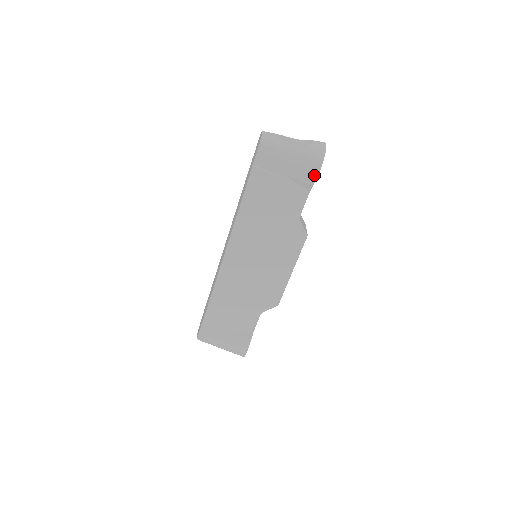
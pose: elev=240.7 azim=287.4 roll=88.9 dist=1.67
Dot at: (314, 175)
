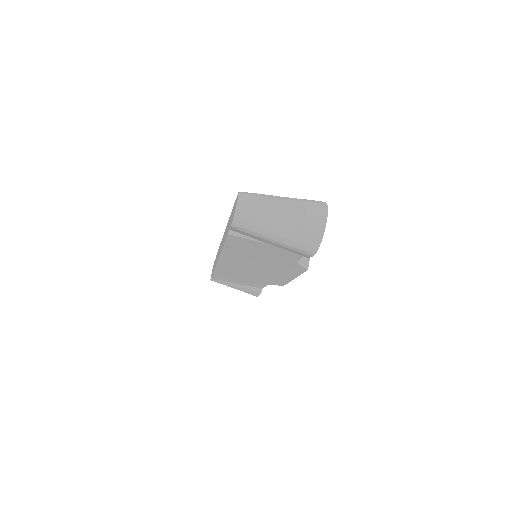
Dot at: (306, 255)
